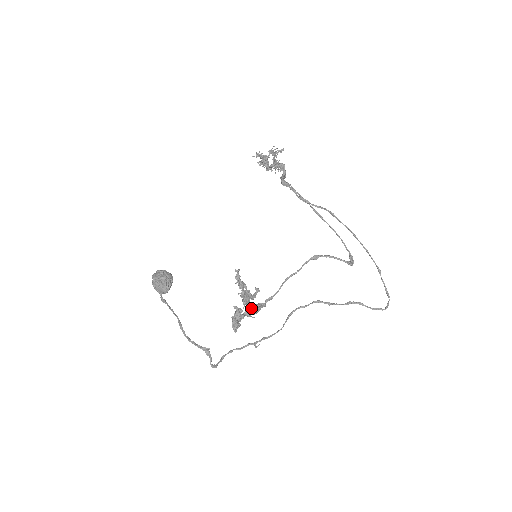
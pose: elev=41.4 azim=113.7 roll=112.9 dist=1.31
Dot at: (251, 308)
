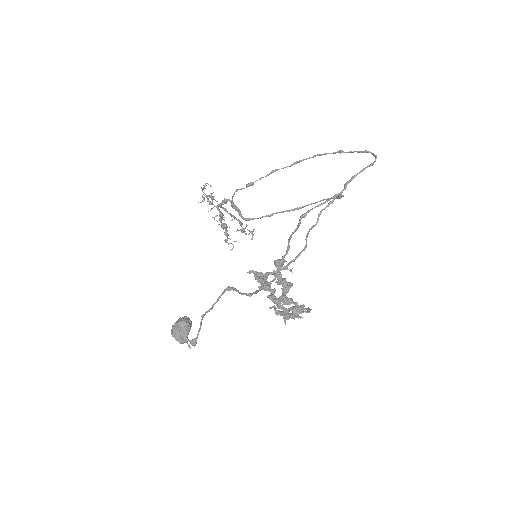
Dot at: occluded
